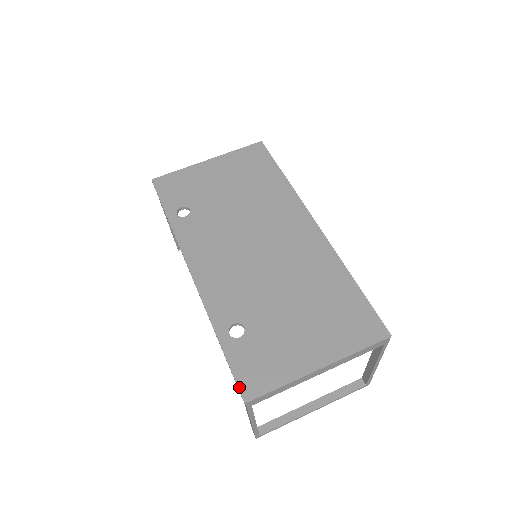
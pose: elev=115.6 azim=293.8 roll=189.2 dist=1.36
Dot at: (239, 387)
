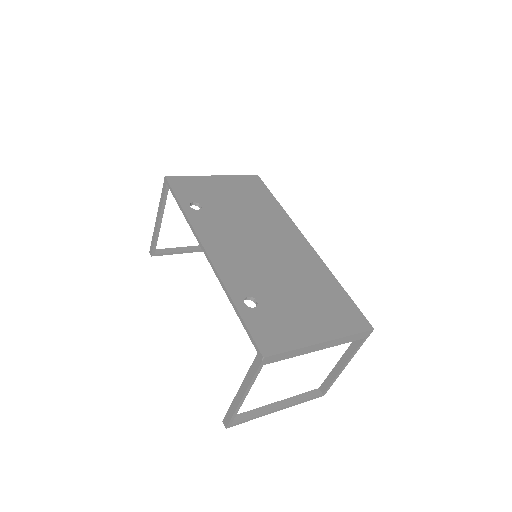
Dot at: (257, 344)
